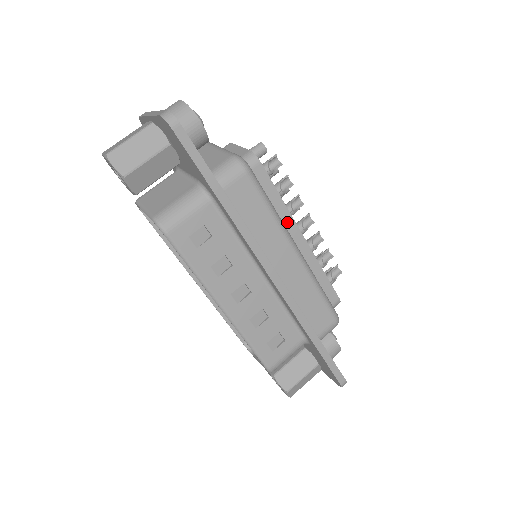
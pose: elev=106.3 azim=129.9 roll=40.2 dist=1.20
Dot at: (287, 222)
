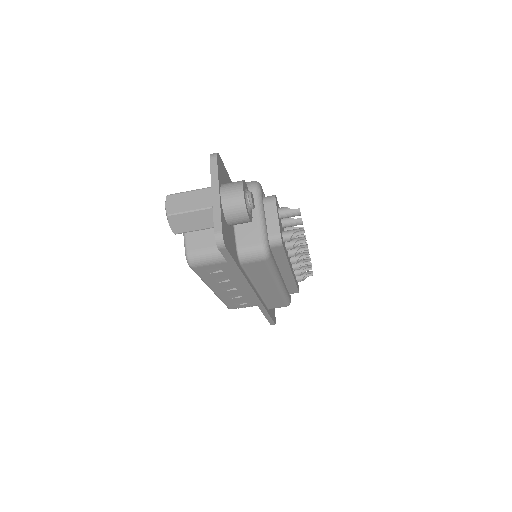
Dot at: (284, 267)
